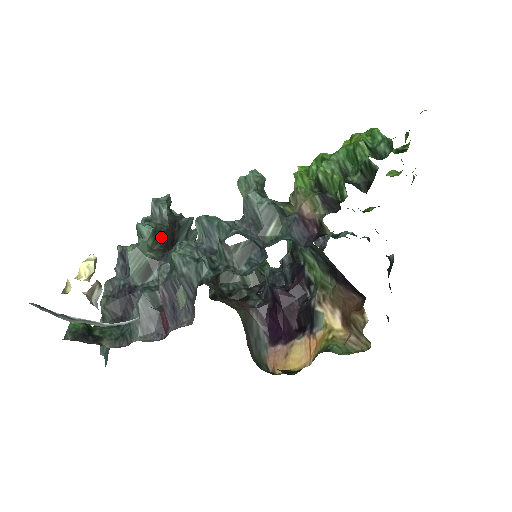
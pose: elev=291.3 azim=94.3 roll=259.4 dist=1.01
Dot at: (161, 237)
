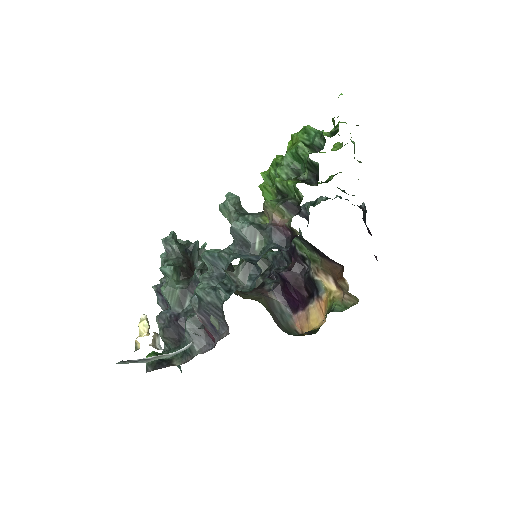
Dot at: (181, 269)
